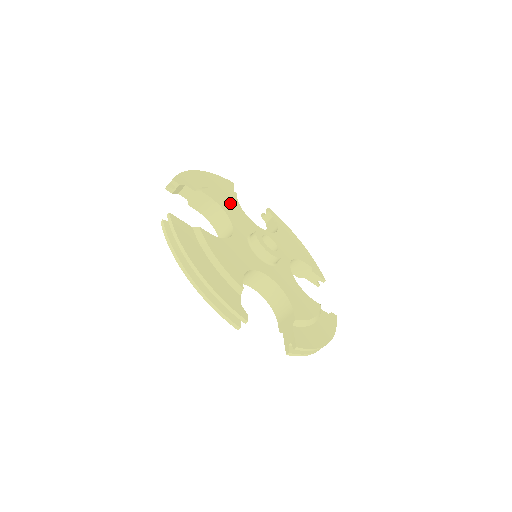
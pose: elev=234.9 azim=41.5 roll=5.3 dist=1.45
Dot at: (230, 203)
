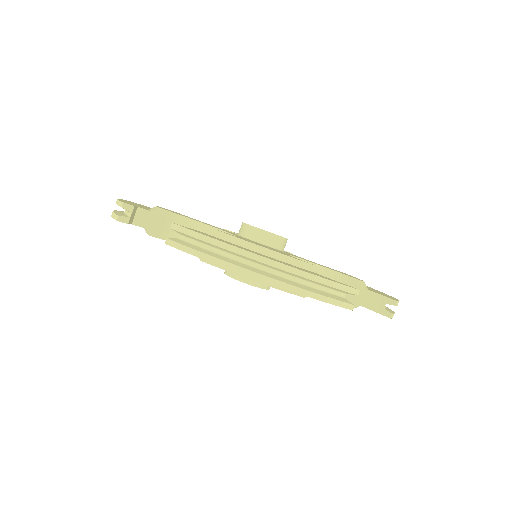
Dot at: (186, 216)
